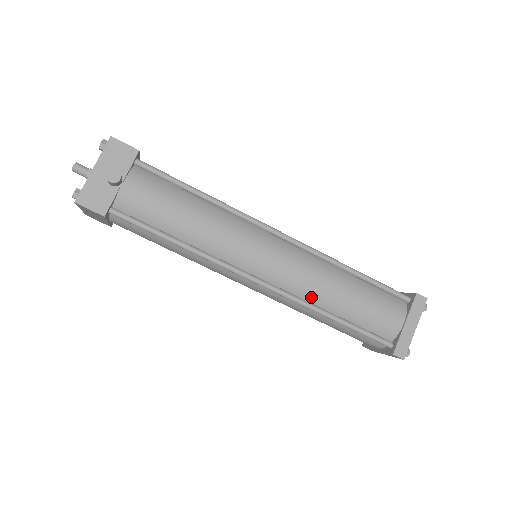
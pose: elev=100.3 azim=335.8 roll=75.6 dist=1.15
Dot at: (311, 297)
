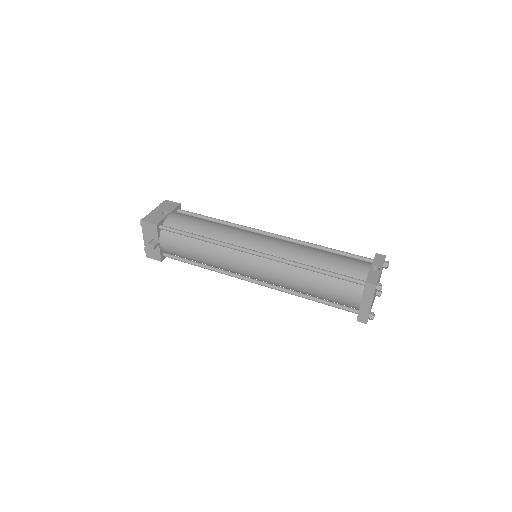
Dot at: (289, 288)
